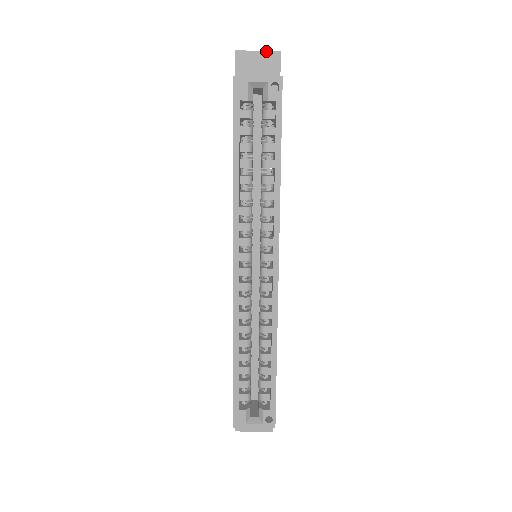
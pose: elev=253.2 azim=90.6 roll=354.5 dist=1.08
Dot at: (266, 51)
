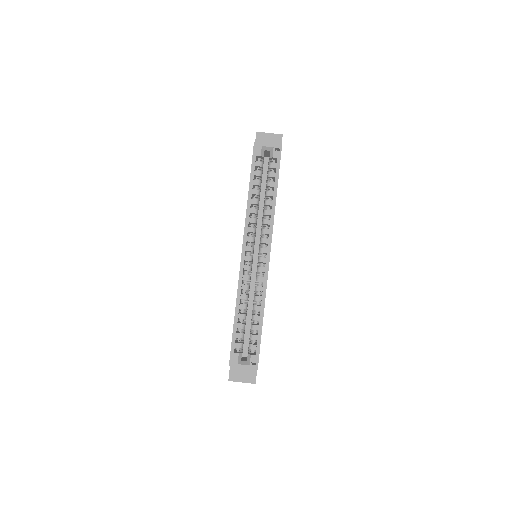
Dot at: (274, 134)
